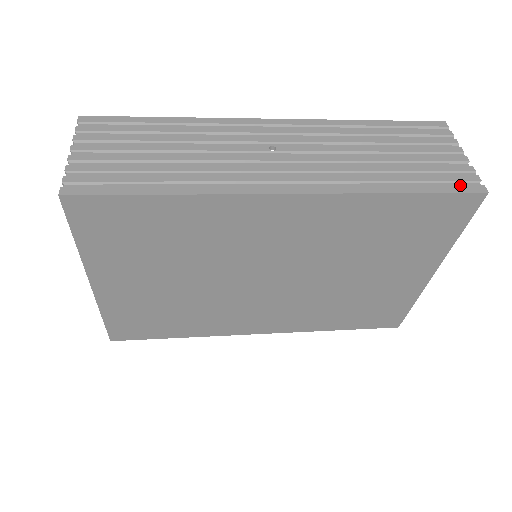
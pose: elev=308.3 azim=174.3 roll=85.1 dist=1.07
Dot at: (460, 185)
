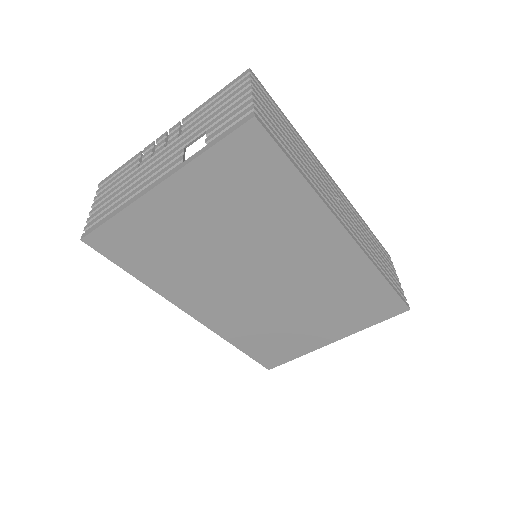
Dot at: (401, 296)
